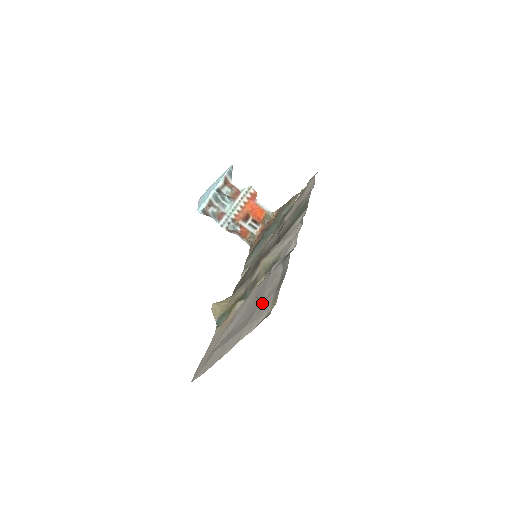
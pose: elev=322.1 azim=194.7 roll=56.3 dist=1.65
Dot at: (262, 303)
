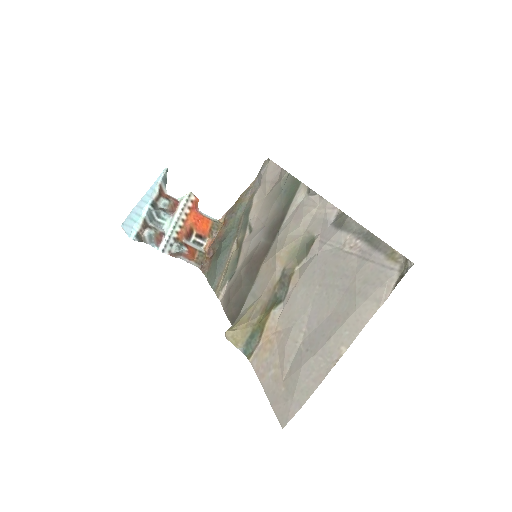
Dot at: (362, 272)
